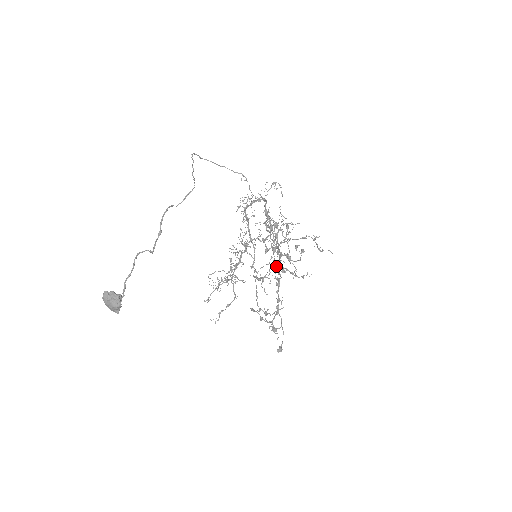
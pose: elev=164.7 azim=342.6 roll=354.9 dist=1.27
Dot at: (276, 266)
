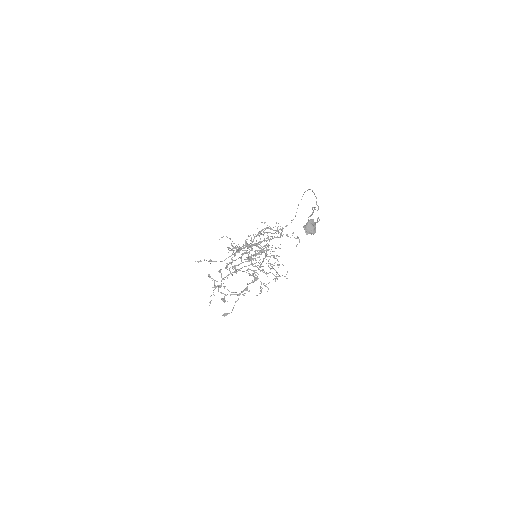
Dot at: (251, 270)
